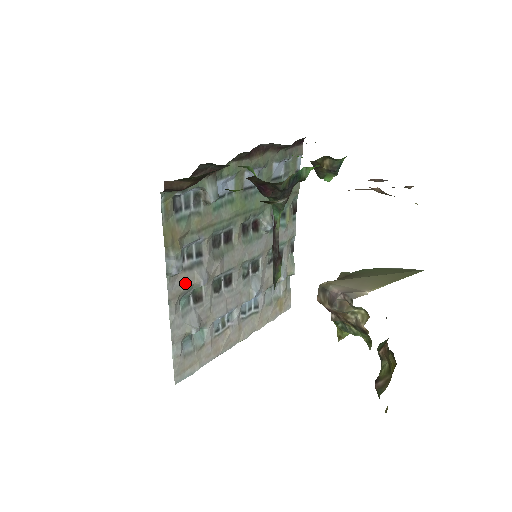
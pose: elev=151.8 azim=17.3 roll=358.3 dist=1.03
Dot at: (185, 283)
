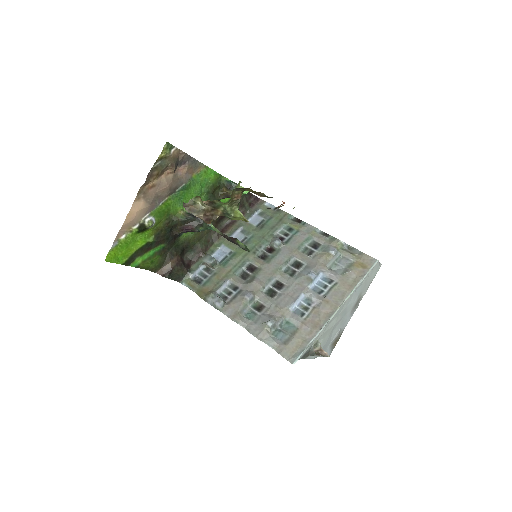
Dot at: (237, 306)
